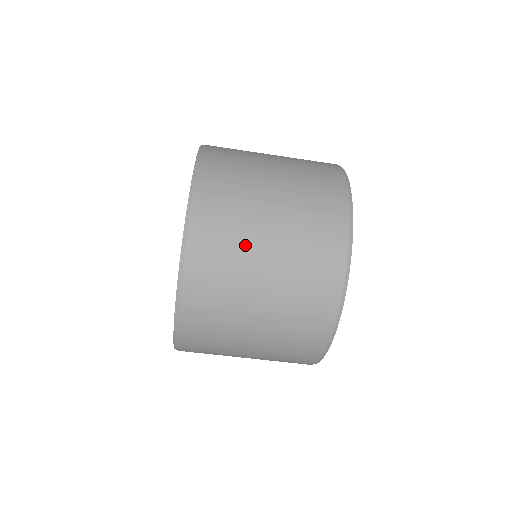
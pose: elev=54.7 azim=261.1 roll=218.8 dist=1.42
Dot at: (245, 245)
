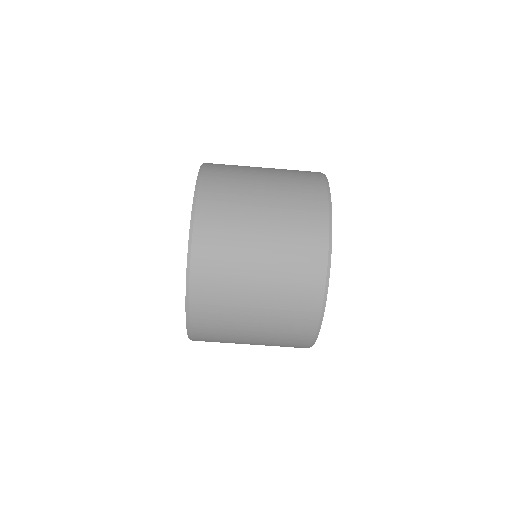
Dot at: (237, 291)
